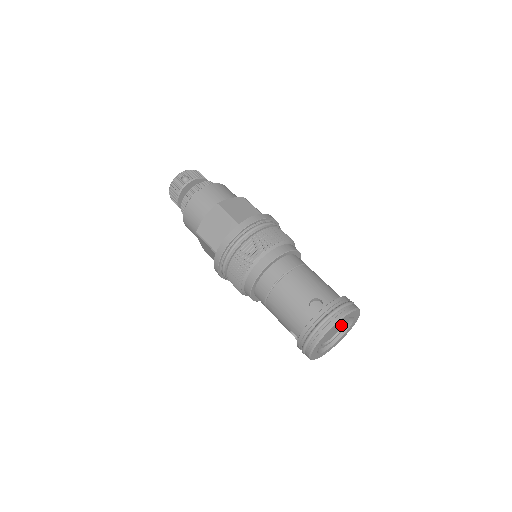
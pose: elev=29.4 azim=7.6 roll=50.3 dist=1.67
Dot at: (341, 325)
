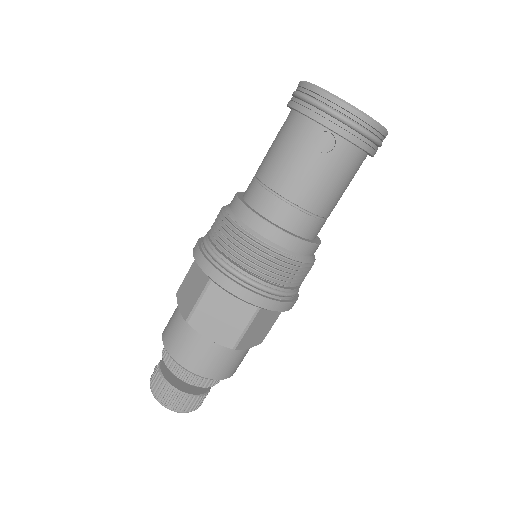
Dot at: occluded
